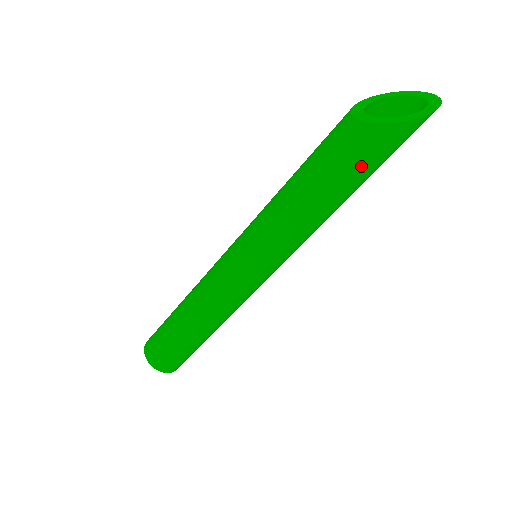
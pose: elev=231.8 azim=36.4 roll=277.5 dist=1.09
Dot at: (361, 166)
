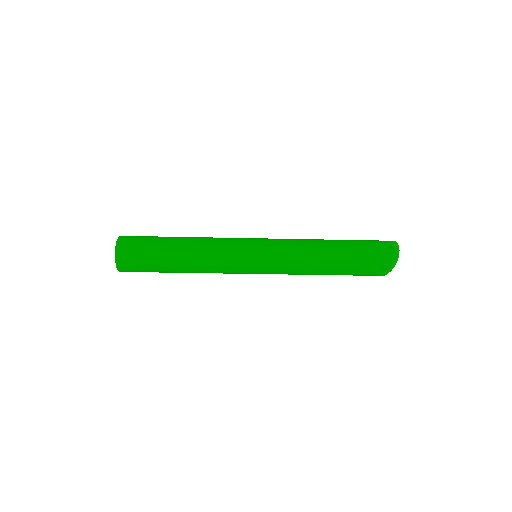
Dot at: occluded
